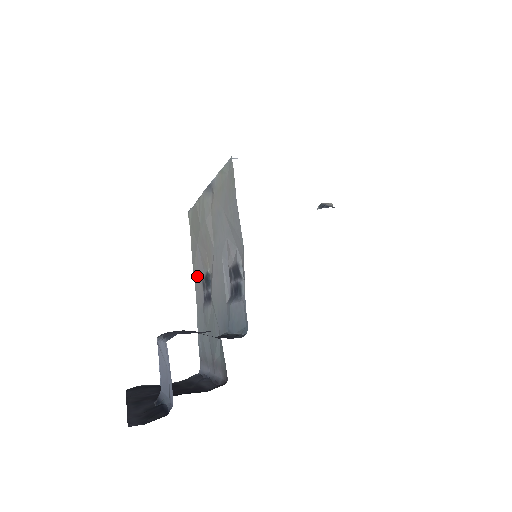
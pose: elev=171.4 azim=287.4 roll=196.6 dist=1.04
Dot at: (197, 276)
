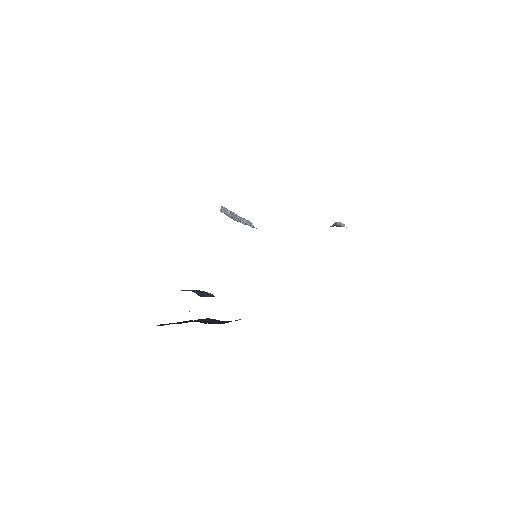
Dot at: occluded
